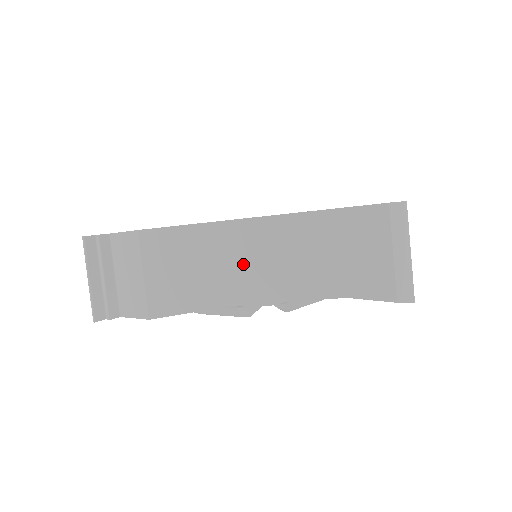
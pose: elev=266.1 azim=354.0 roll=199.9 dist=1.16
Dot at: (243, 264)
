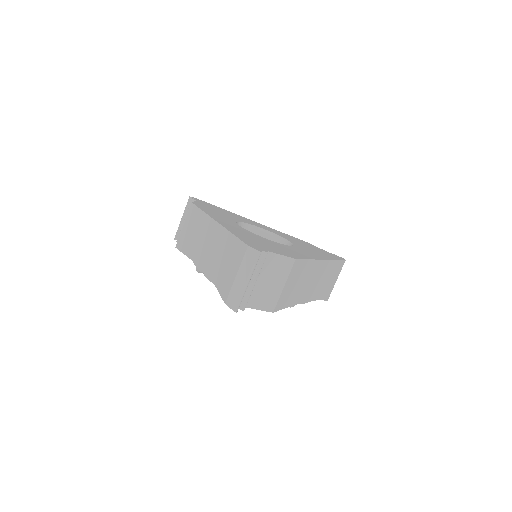
Dot at: (203, 242)
